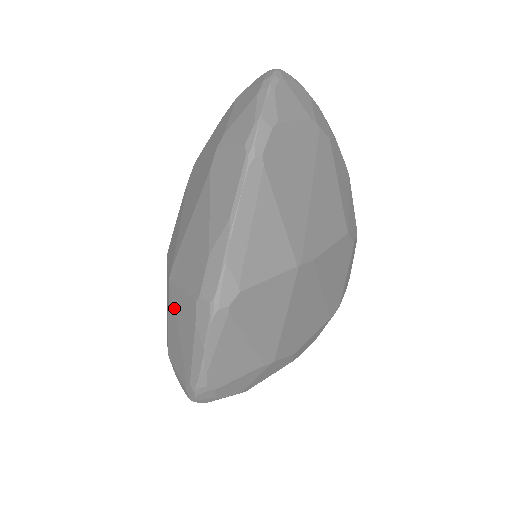
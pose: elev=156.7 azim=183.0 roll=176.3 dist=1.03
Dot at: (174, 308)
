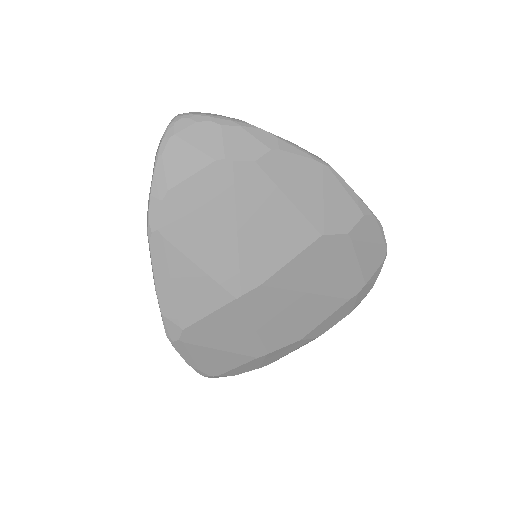
Dot at: occluded
